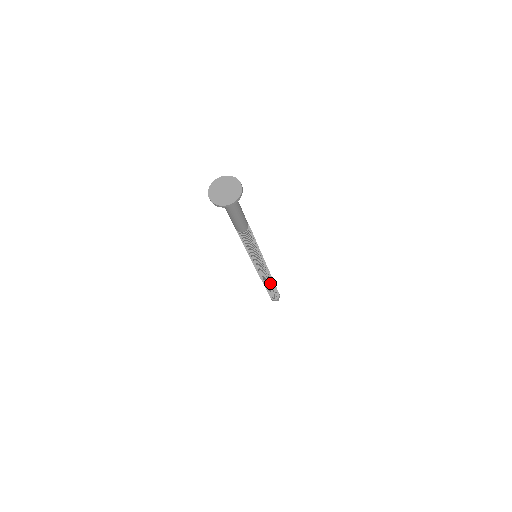
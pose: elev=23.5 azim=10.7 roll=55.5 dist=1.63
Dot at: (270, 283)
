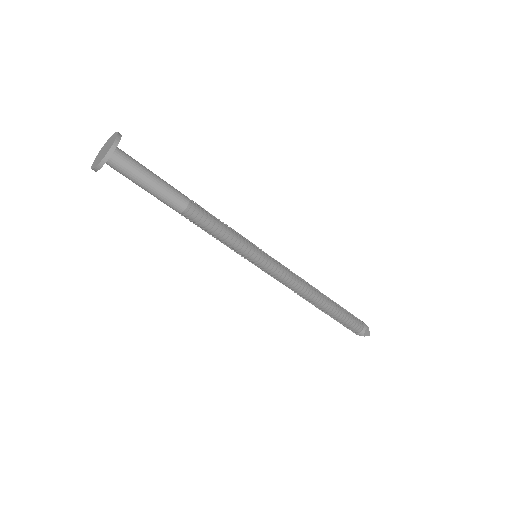
Dot at: (321, 295)
